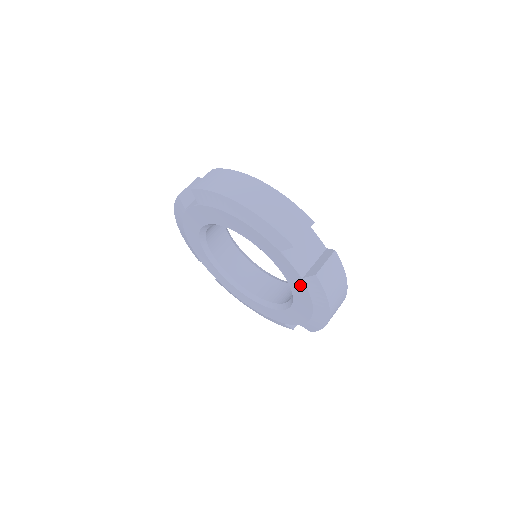
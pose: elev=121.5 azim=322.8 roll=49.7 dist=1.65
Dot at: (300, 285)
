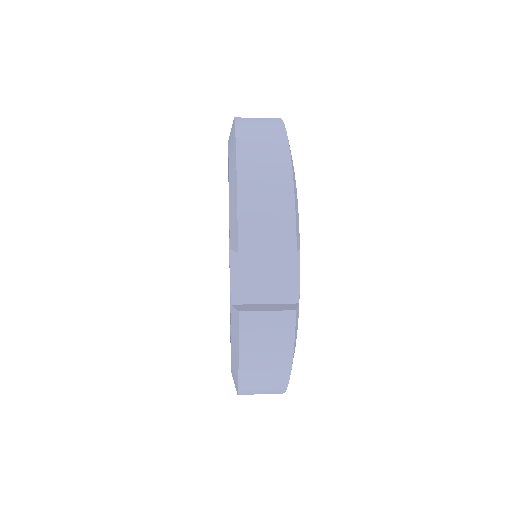
Dot at: occluded
